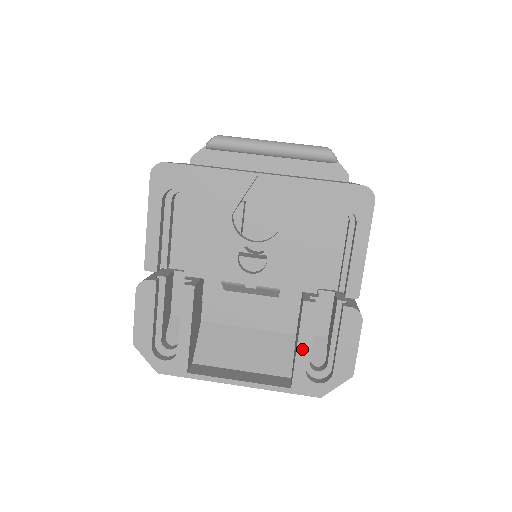
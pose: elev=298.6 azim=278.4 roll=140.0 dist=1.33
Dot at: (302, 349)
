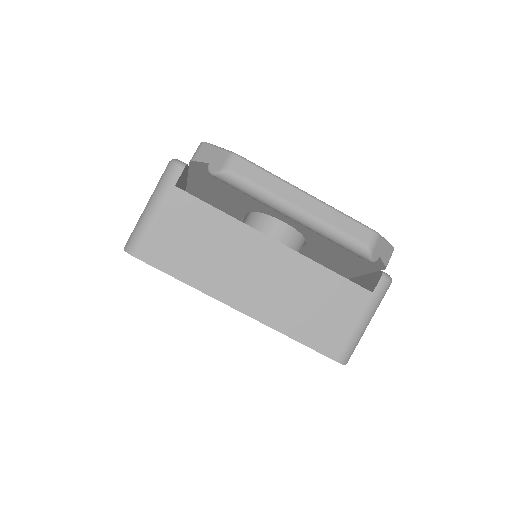
Dot at: occluded
